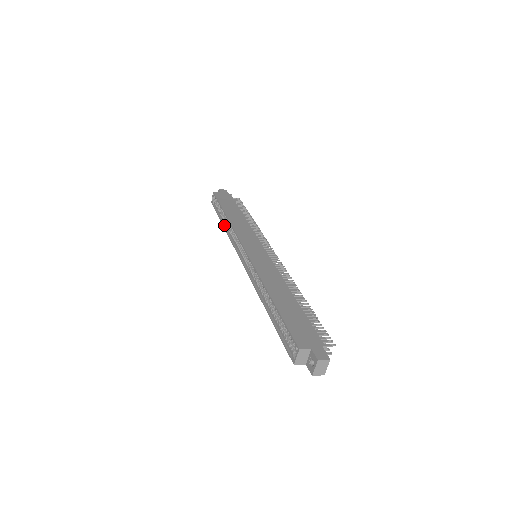
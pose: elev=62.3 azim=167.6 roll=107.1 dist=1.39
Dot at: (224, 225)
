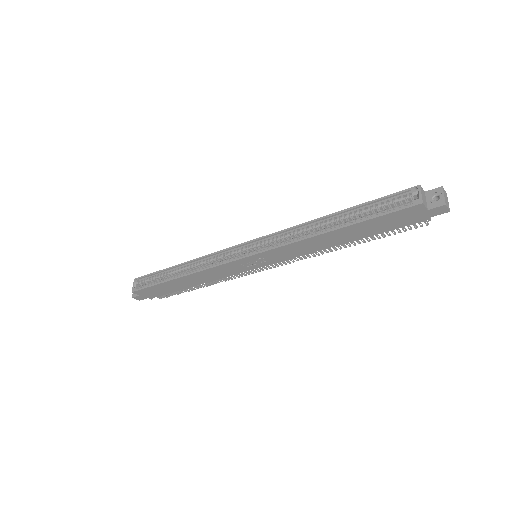
Dot at: (179, 276)
